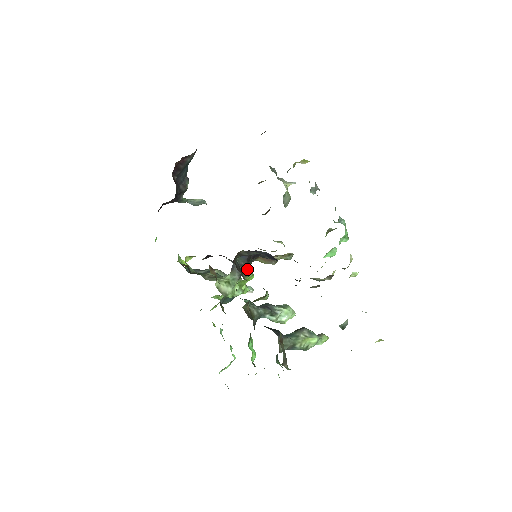
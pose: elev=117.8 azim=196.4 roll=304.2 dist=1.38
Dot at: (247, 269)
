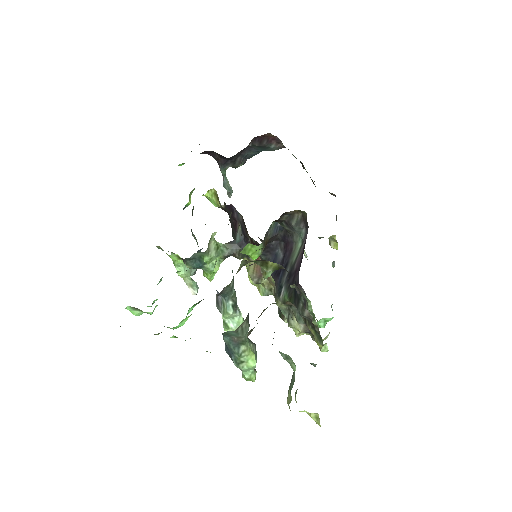
Dot at: (265, 243)
